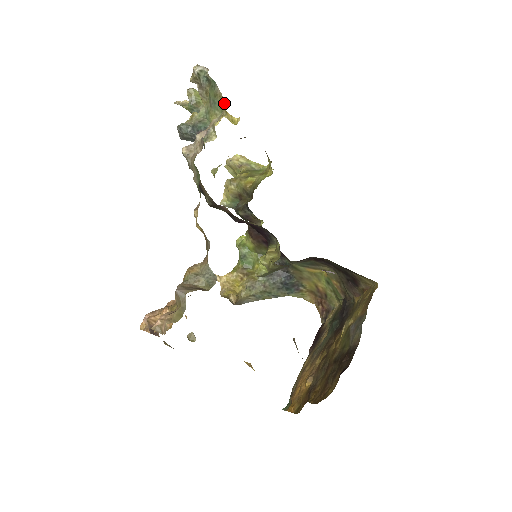
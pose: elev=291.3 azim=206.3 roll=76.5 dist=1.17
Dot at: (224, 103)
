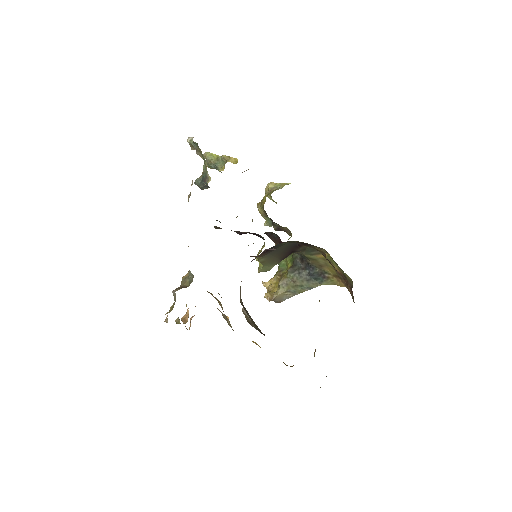
Dot at: occluded
